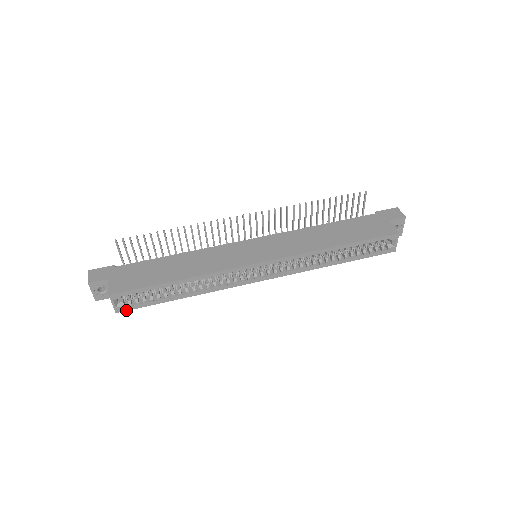
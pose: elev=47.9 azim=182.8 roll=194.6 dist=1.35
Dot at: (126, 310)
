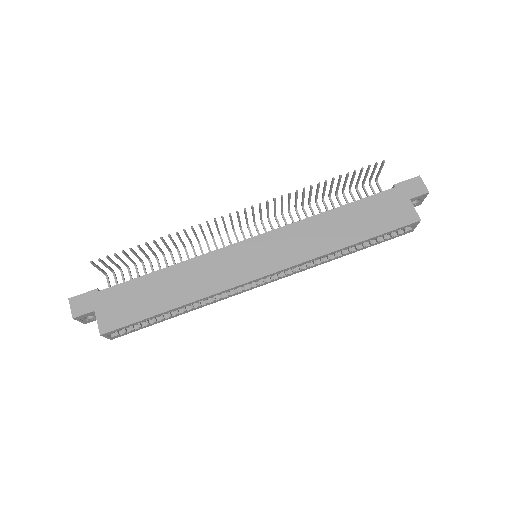
Dot at: occluded
